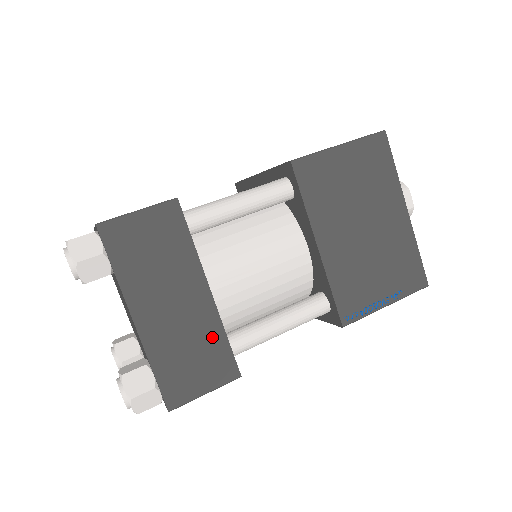
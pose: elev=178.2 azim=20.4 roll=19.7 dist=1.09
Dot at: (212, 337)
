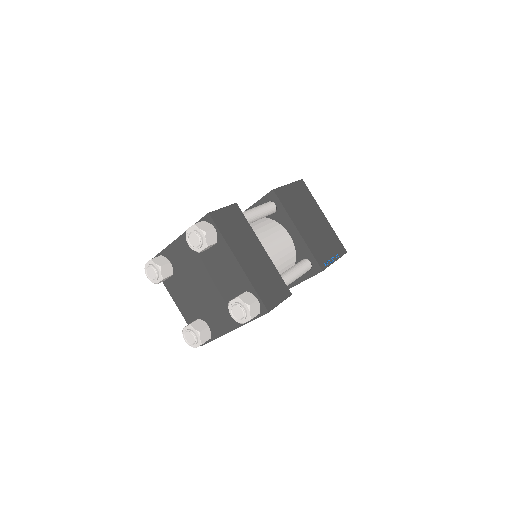
Dot at: (273, 273)
